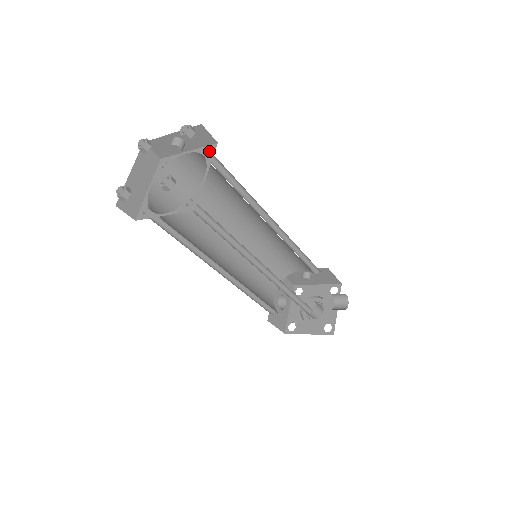
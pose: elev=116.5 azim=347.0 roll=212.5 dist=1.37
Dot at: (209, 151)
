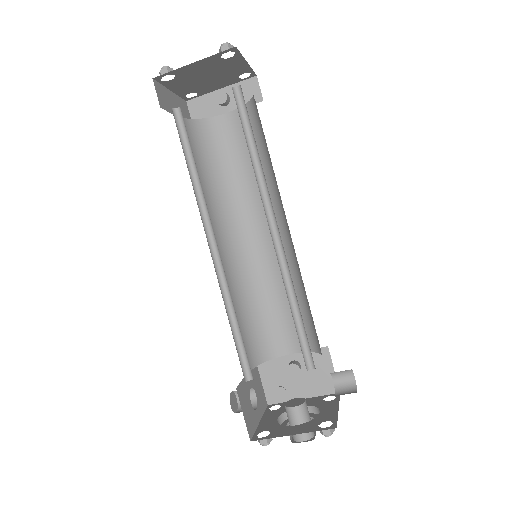
Dot at: occluded
